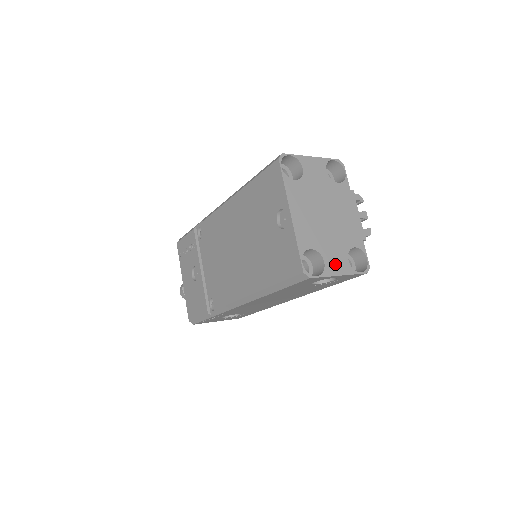
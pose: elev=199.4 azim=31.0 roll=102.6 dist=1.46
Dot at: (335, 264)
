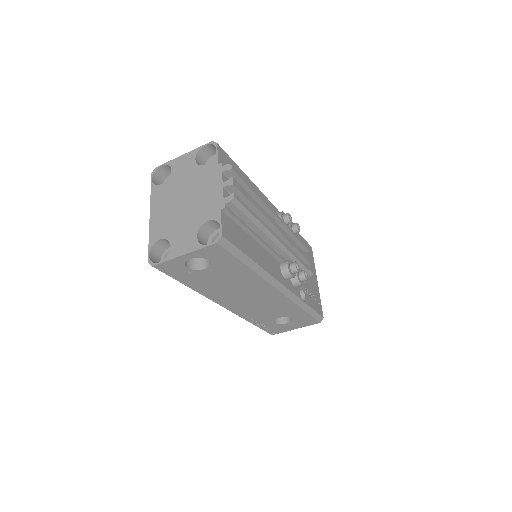
Dot at: (181, 245)
